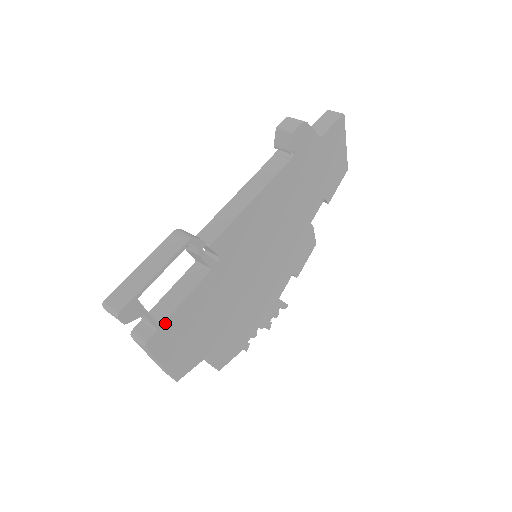
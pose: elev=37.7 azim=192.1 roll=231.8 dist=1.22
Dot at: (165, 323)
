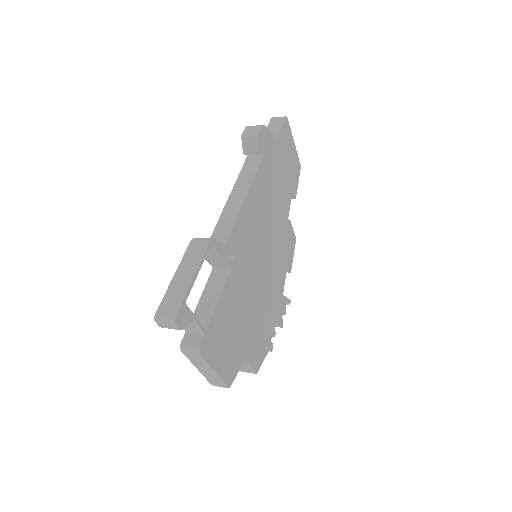
Dot at: (209, 327)
